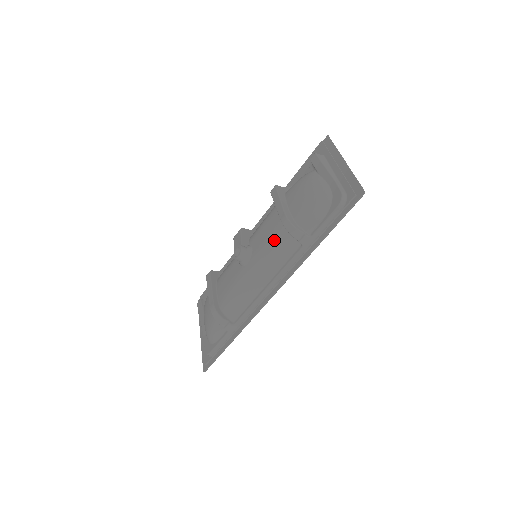
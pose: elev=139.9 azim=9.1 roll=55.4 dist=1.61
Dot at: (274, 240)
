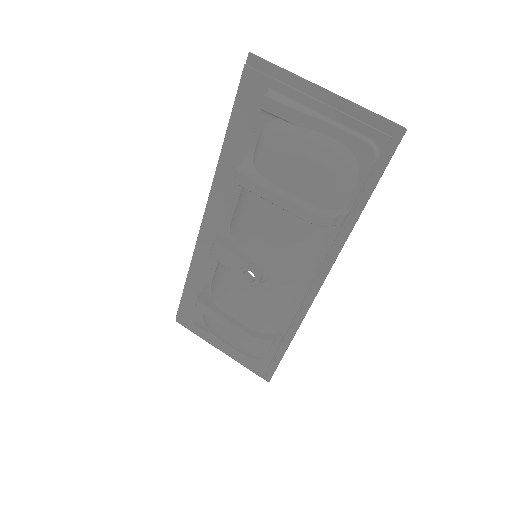
Dot at: (298, 240)
